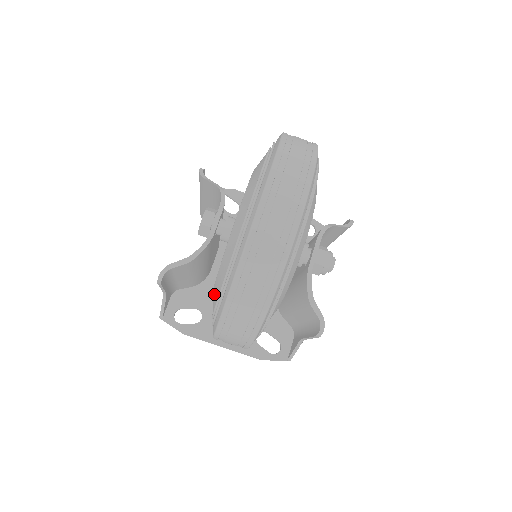
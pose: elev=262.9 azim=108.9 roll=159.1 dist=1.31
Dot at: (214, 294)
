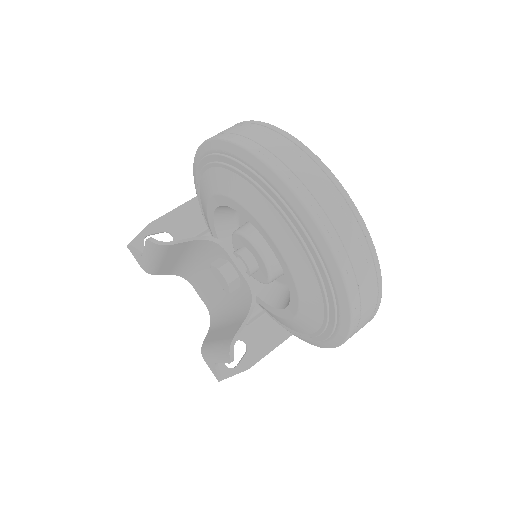
Dot at: (306, 320)
